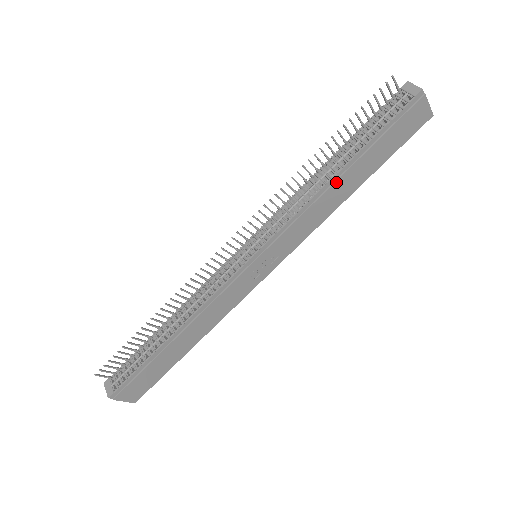
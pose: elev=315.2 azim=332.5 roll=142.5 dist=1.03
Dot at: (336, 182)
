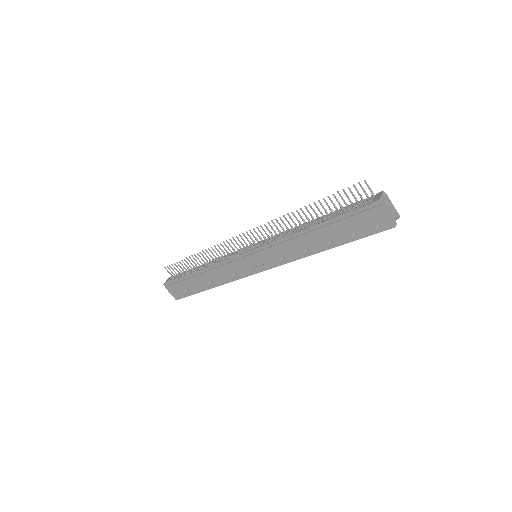
Dot at: (306, 234)
